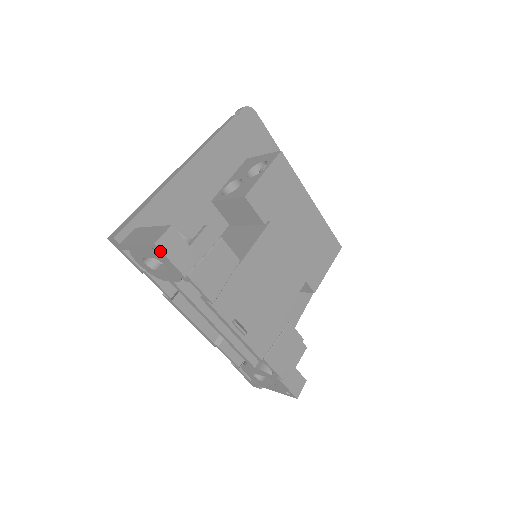
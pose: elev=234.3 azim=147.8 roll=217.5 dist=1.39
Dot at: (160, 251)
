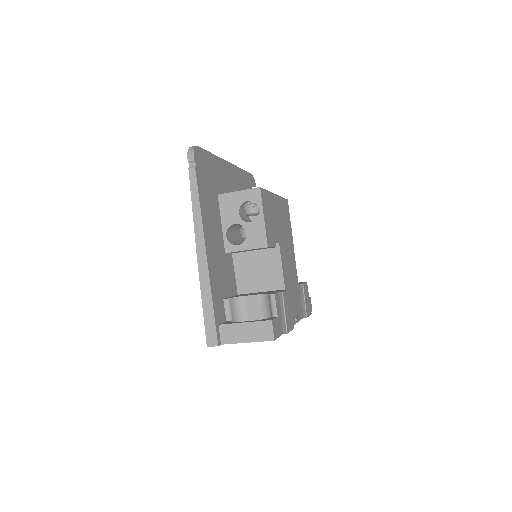
Dot at: (275, 339)
